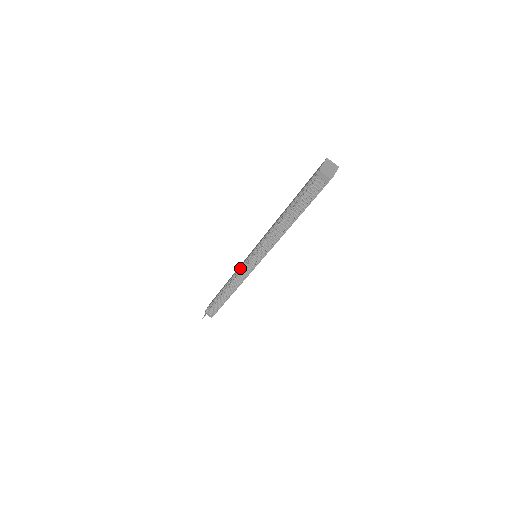
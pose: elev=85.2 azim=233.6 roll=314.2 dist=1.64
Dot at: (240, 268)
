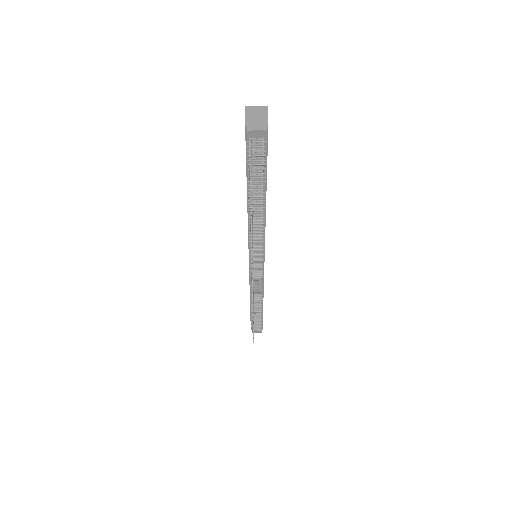
Dot at: occluded
